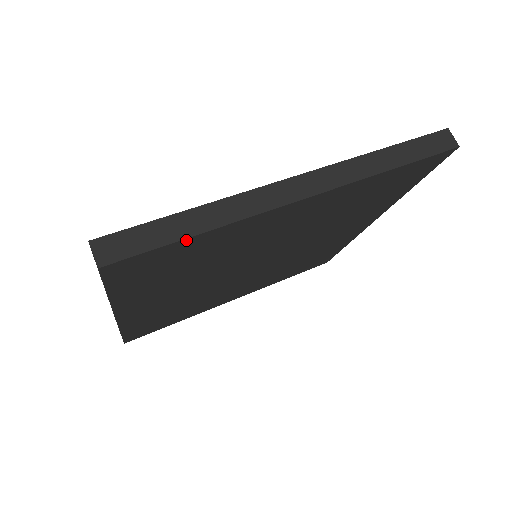
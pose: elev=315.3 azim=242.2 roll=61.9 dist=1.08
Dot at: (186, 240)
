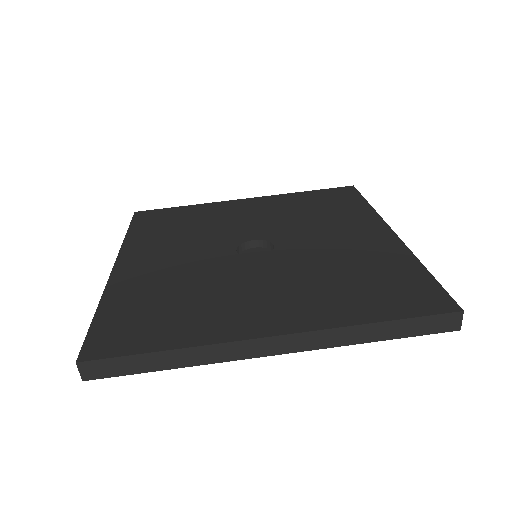
Dot at: (157, 368)
